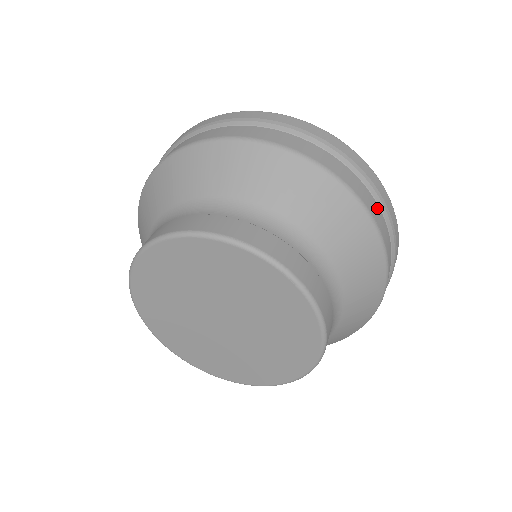
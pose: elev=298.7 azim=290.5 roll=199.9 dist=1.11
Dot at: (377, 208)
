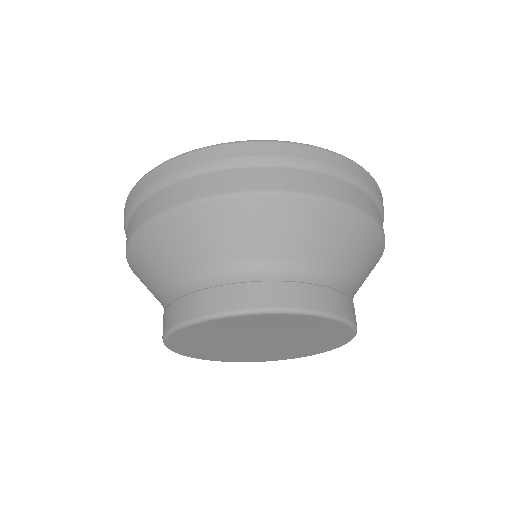
Dot at: (363, 196)
